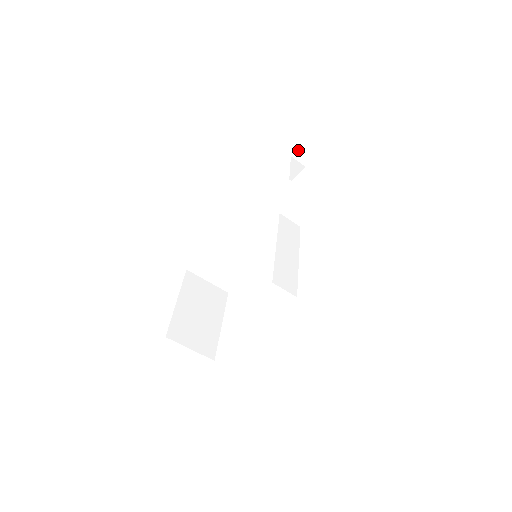
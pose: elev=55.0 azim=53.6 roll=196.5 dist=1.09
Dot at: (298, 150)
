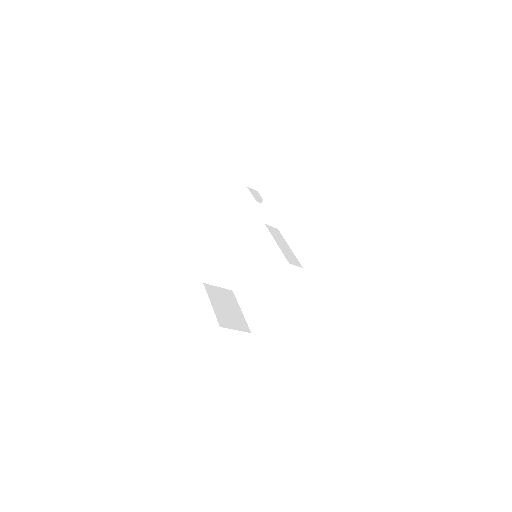
Dot at: (251, 181)
